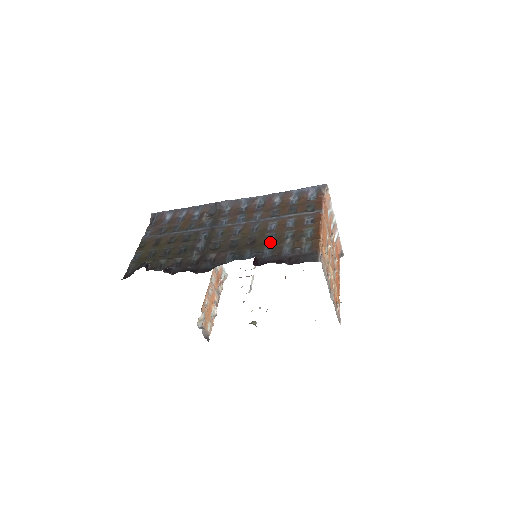
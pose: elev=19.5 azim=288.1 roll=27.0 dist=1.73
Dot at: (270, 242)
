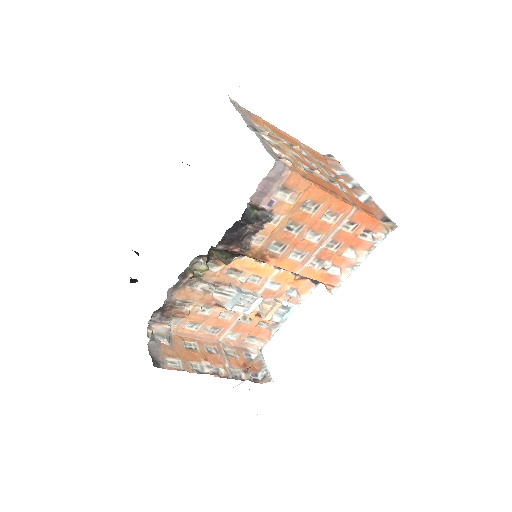
Dot at: occluded
